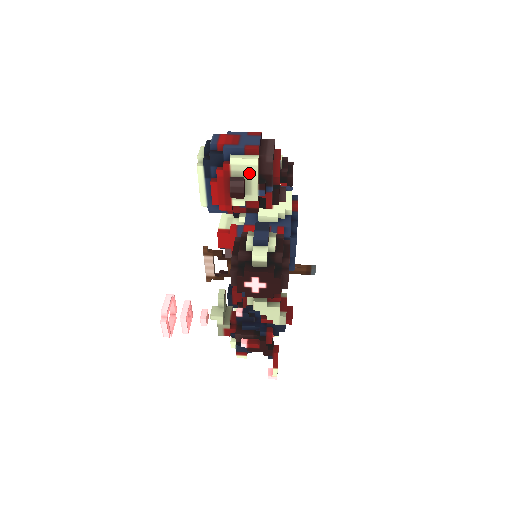
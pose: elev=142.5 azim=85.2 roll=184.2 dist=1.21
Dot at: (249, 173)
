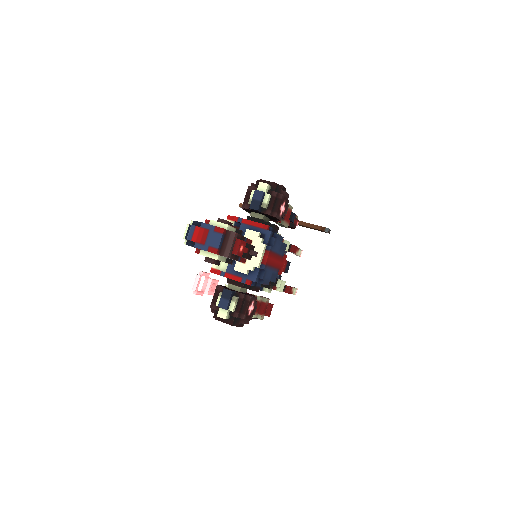
Dot at: occluded
